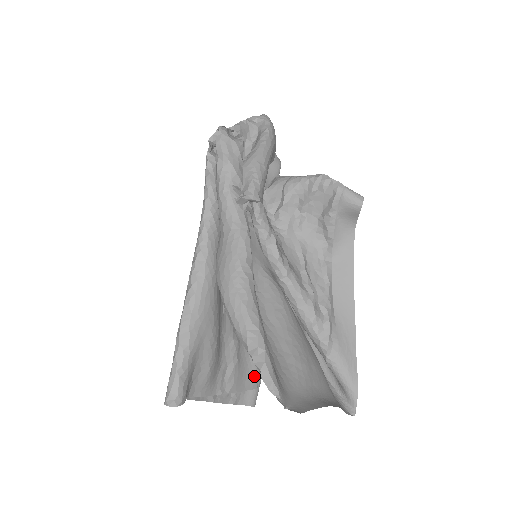
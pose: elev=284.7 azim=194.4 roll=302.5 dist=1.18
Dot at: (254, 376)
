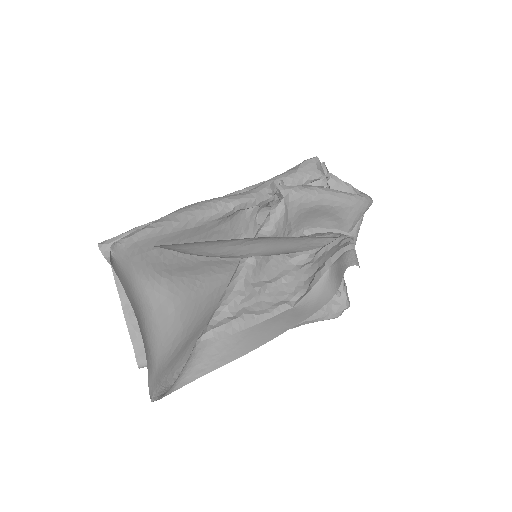
Dot at: occluded
